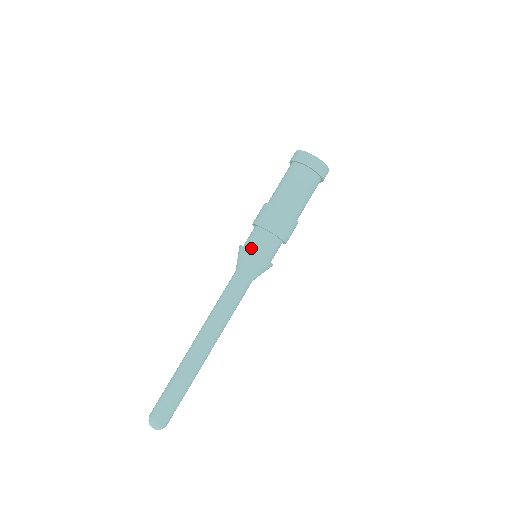
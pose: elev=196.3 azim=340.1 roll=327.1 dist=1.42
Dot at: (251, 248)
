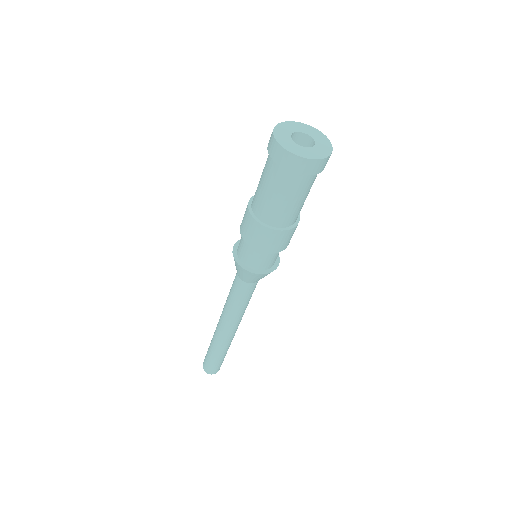
Dot at: (238, 255)
